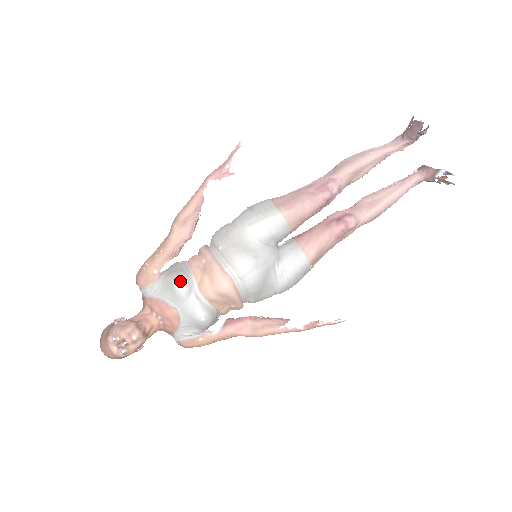
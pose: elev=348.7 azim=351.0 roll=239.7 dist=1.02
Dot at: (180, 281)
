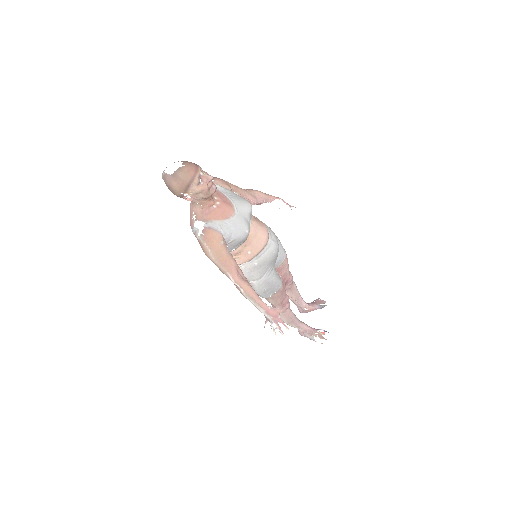
Dot at: occluded
